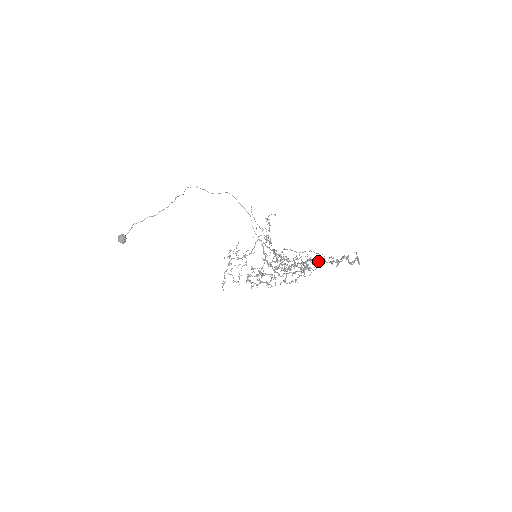
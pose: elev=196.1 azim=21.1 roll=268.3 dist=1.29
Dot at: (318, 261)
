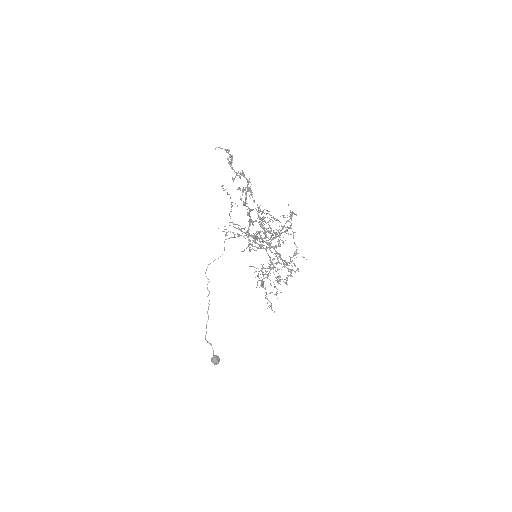
Dot at: occluded
